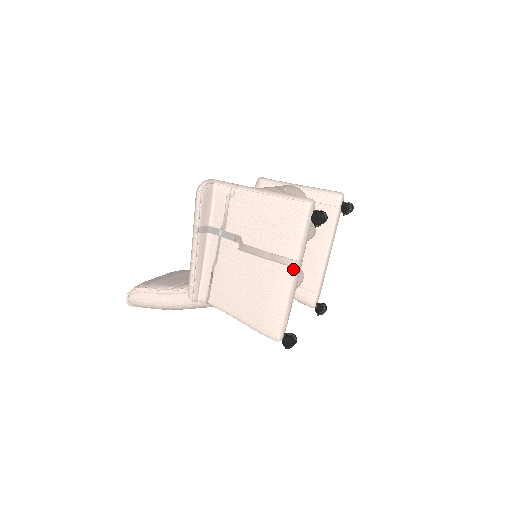
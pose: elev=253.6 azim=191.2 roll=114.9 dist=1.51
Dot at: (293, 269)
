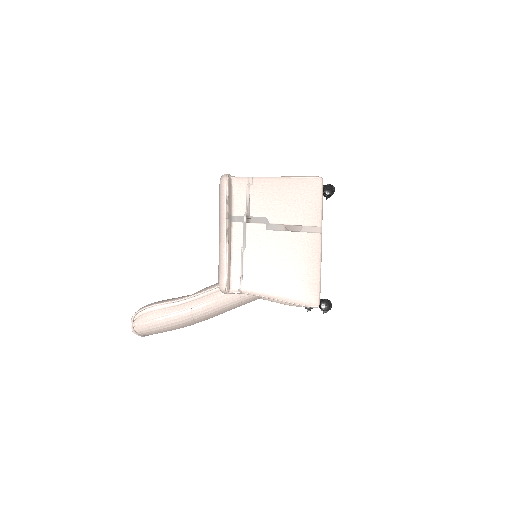
Dot at: (319, 235)
